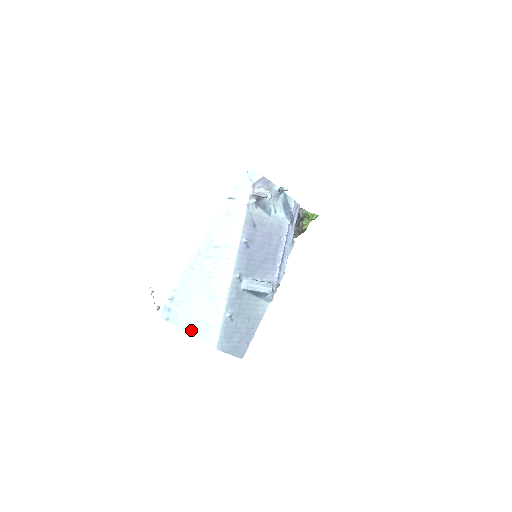
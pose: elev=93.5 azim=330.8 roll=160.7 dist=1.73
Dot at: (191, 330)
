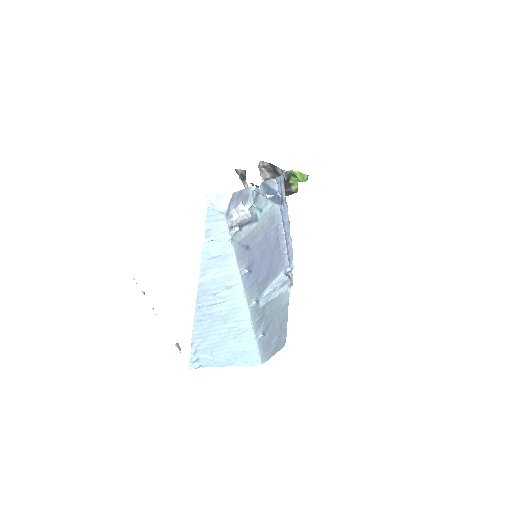
Dot at: (229, 364)
